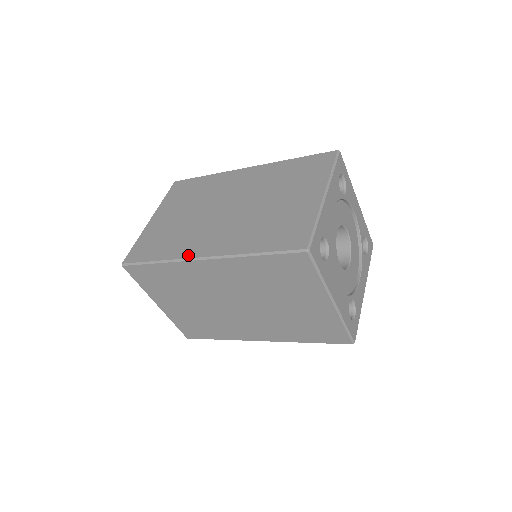
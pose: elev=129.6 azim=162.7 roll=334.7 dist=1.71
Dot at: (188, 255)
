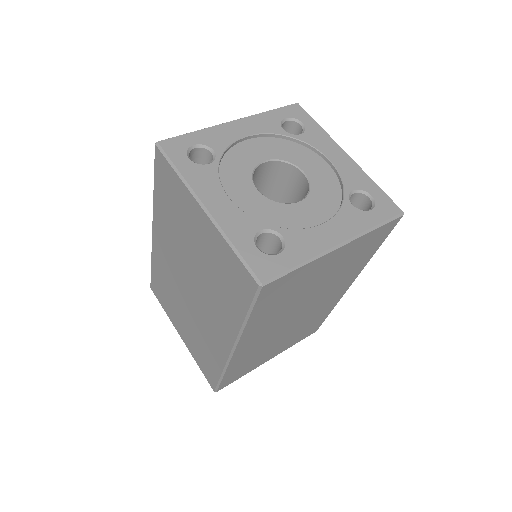
Dot at: (225, 356)
